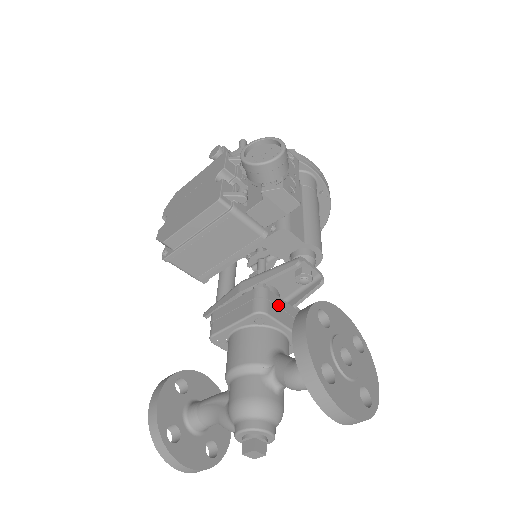
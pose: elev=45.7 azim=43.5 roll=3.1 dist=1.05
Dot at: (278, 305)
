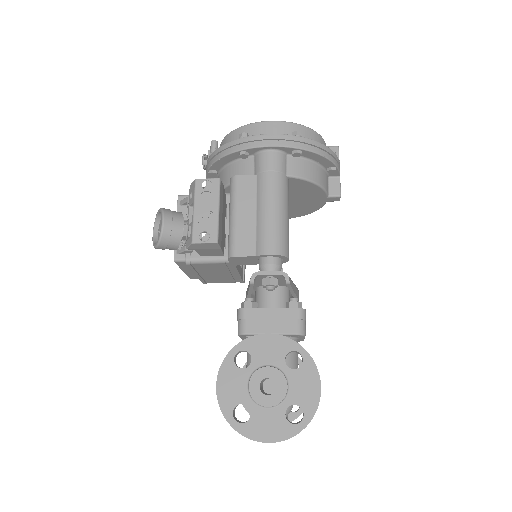
Dot at: (258, 318)
